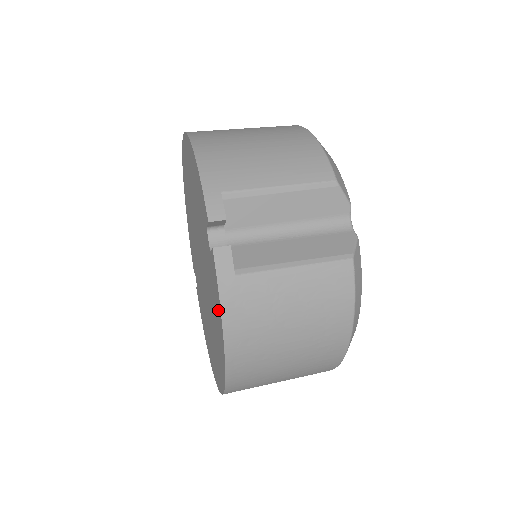
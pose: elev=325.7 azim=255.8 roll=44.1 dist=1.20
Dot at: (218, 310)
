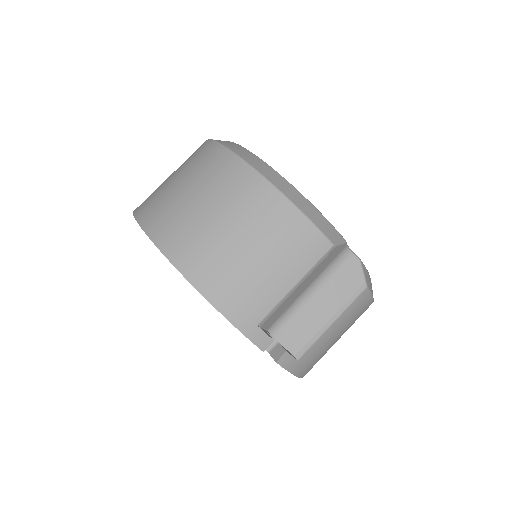
Dot at: occluded
